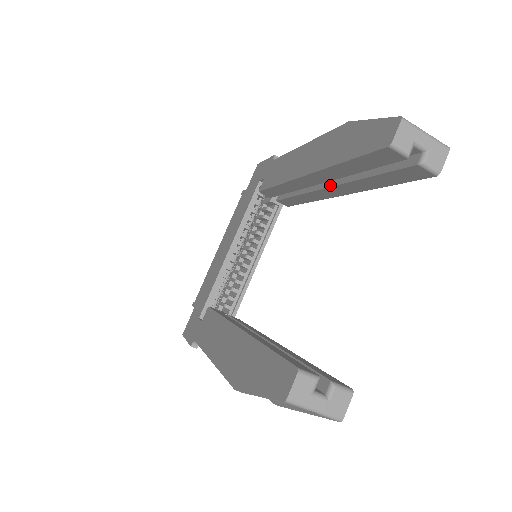
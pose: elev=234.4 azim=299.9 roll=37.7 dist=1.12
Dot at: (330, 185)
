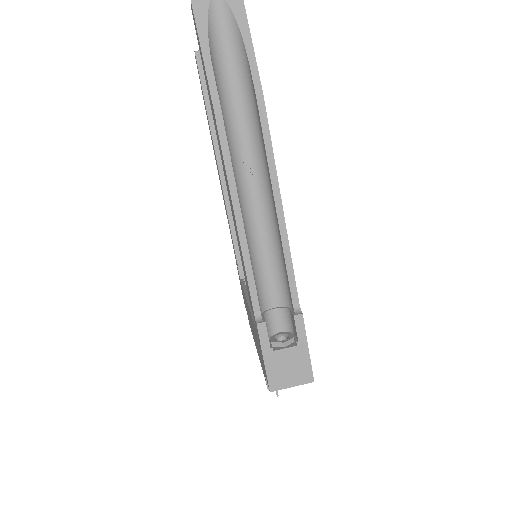
Dot at: occluded
